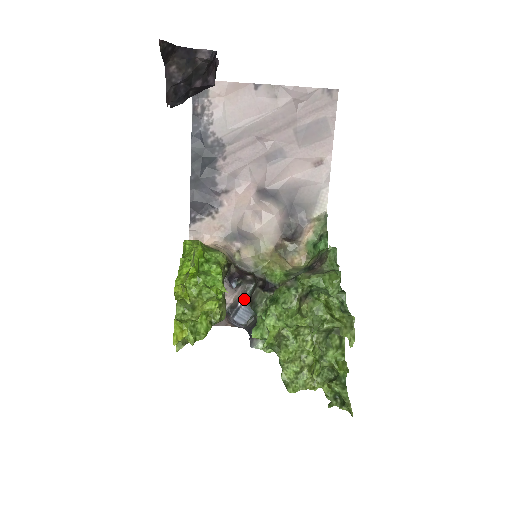
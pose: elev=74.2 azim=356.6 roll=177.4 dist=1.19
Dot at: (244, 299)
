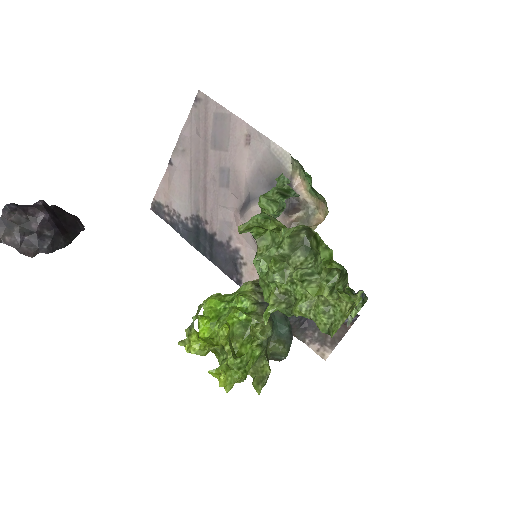
Dot at: occluded
